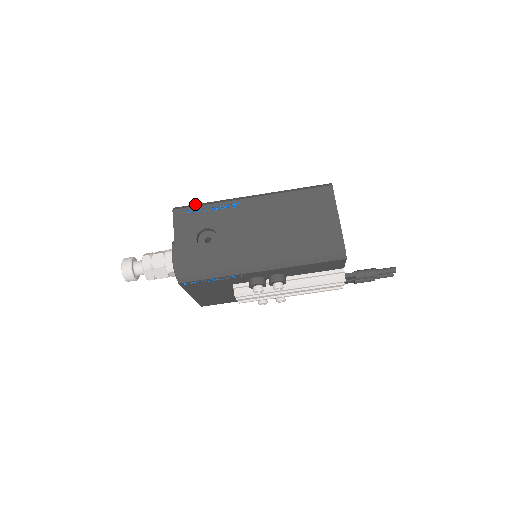
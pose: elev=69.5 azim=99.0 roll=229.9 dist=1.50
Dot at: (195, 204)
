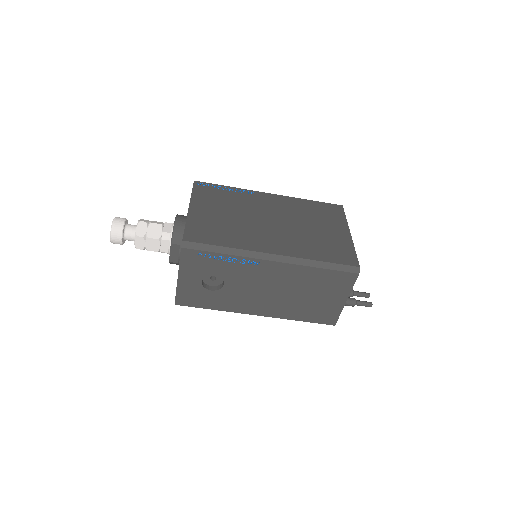
Dot at: (208, 245)
